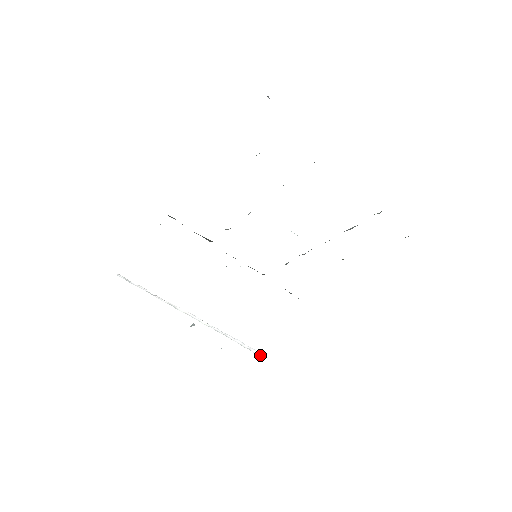
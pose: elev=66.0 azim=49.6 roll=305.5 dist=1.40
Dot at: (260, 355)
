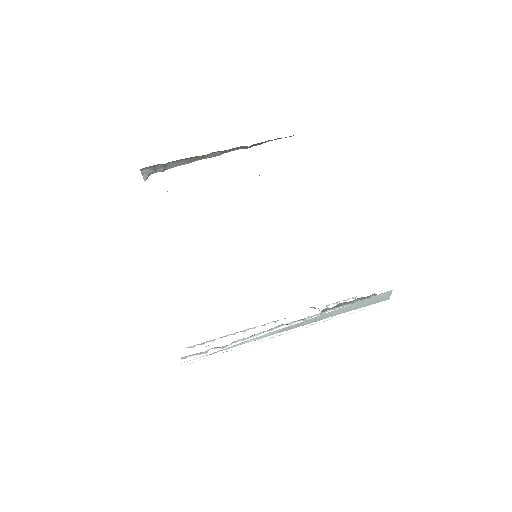
Dot at: (377, 303)
